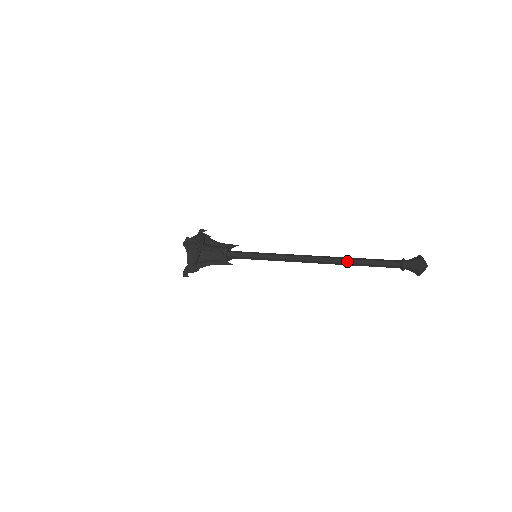
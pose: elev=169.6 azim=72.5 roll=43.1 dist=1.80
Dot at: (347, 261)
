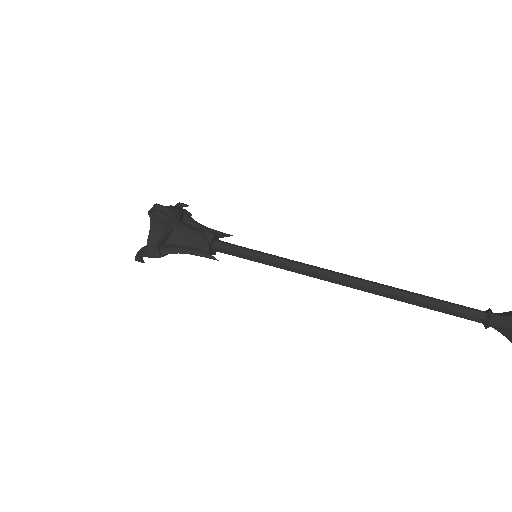
Dot at: (400, 294)
